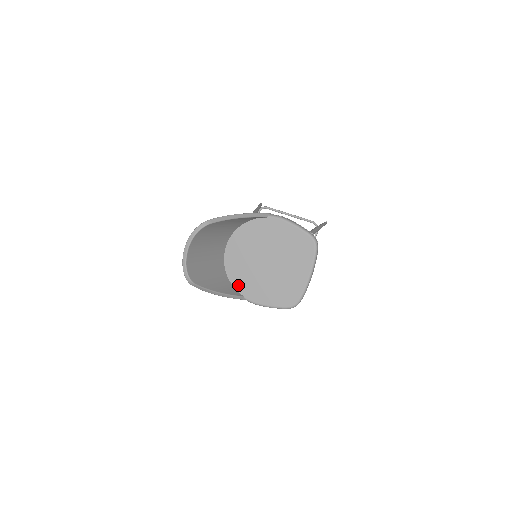
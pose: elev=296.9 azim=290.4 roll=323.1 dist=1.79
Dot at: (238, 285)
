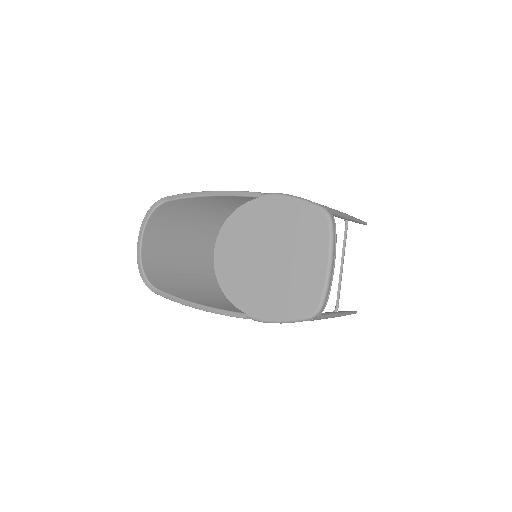
Dot at: (236, 299)
